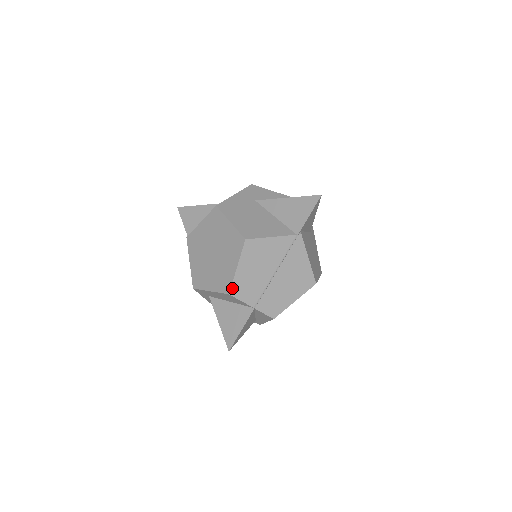
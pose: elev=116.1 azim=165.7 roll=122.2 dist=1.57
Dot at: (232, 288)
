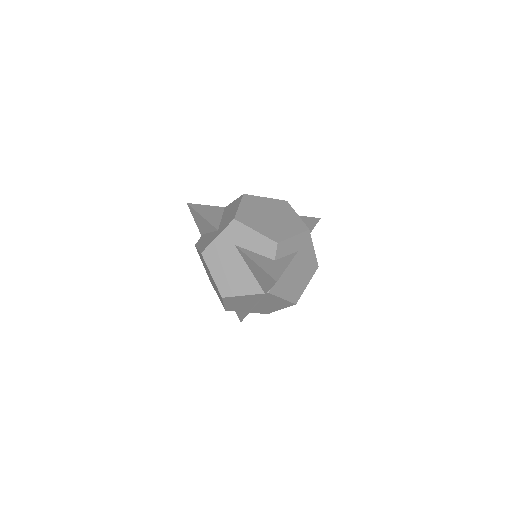
Dot at: (226, 309)
